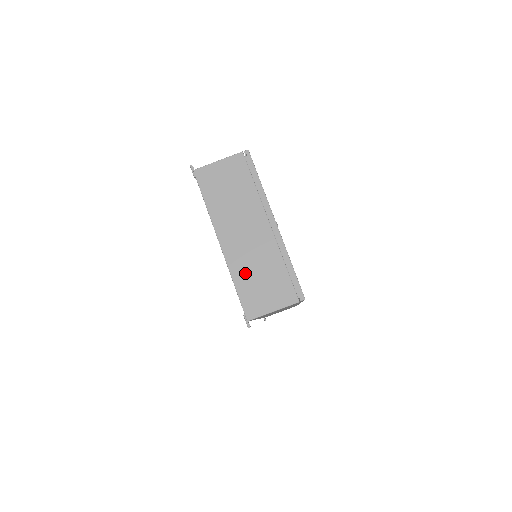
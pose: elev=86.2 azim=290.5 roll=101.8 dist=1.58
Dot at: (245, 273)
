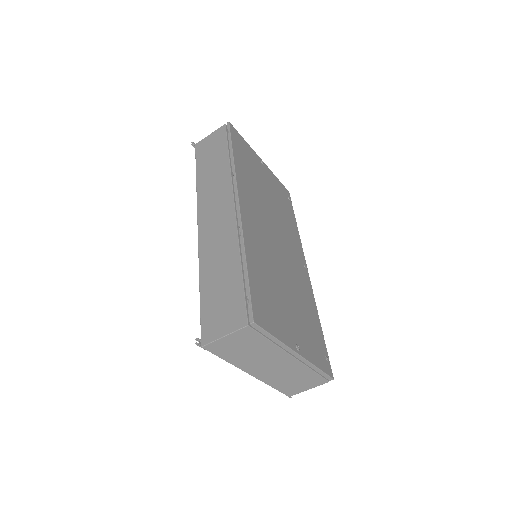
Dot at: (279, 381)
